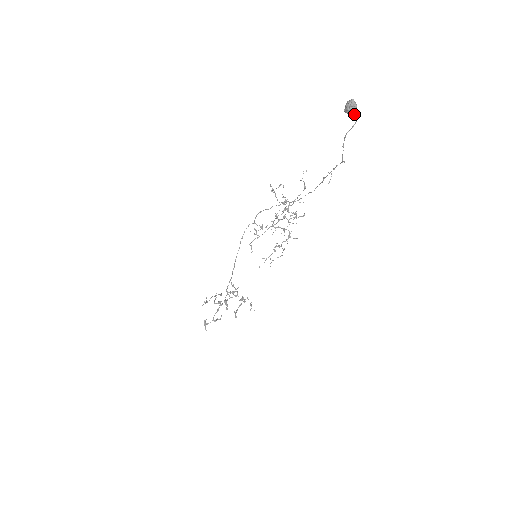
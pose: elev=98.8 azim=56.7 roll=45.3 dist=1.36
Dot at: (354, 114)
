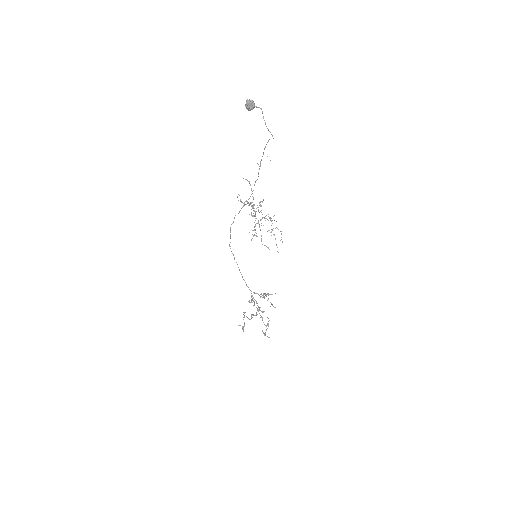
Dot at: (256, 107)
